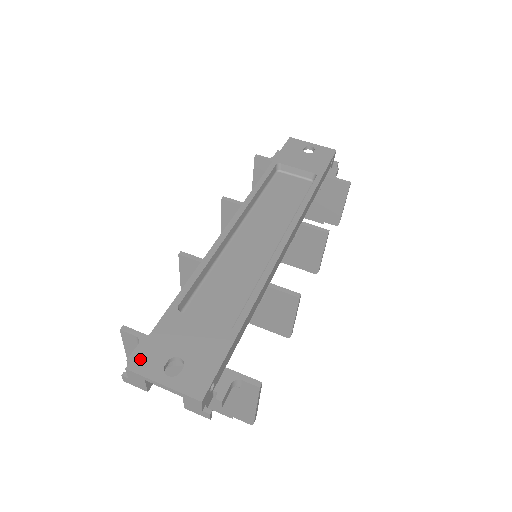
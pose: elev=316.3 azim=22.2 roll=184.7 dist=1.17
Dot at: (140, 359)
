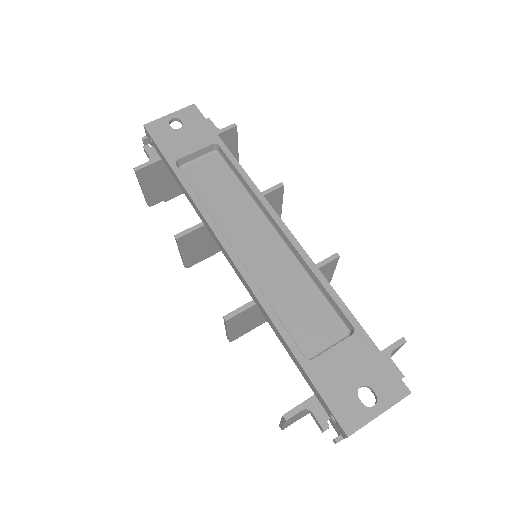
Dot at: (345, 420)
